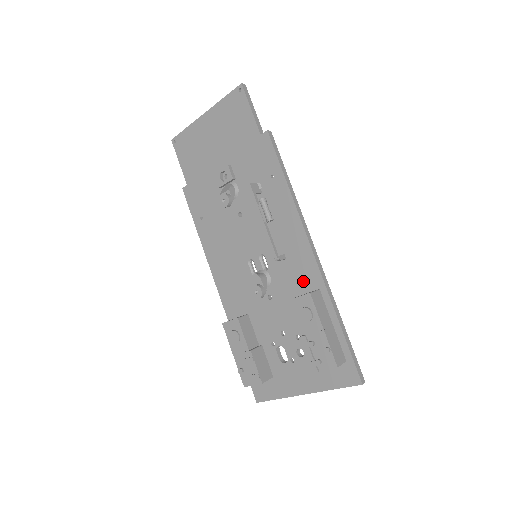
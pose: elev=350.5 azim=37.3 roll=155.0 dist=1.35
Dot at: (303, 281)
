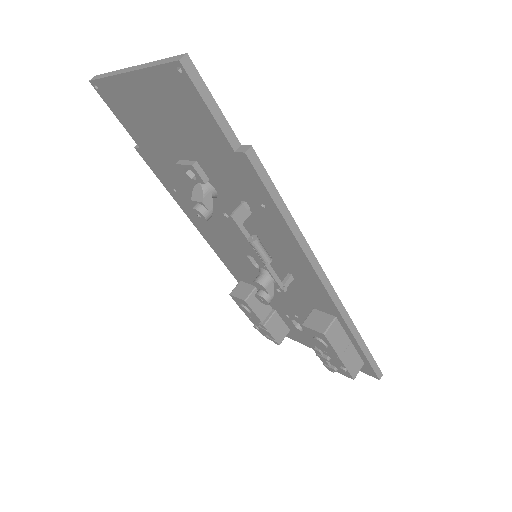
Dot at: (316, 303)
